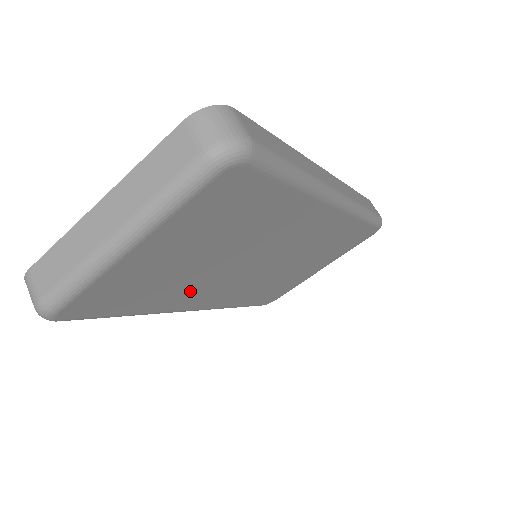
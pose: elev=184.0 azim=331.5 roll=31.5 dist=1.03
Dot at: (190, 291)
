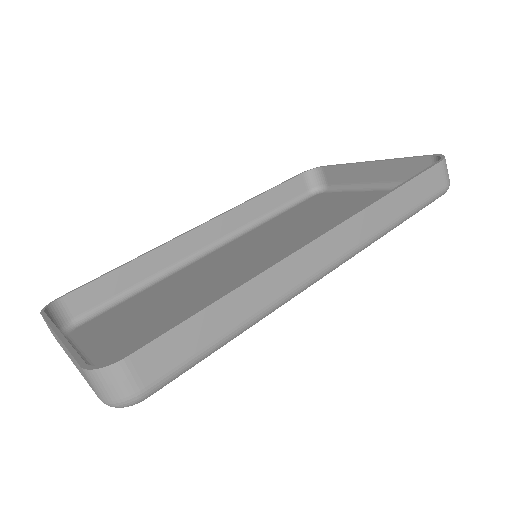
Dot at: occluded
